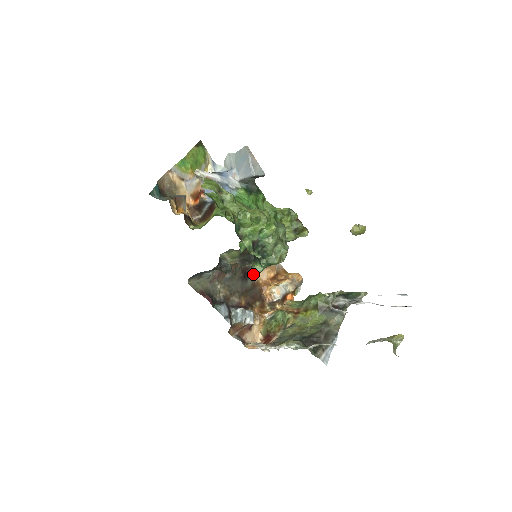
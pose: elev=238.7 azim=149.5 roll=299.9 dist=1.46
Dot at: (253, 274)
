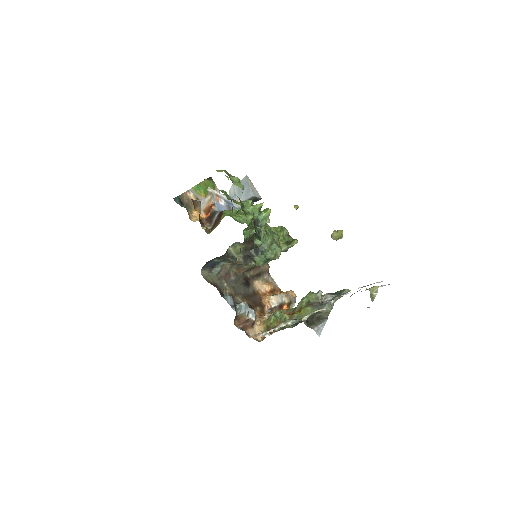
Dot at: (253, 284)
